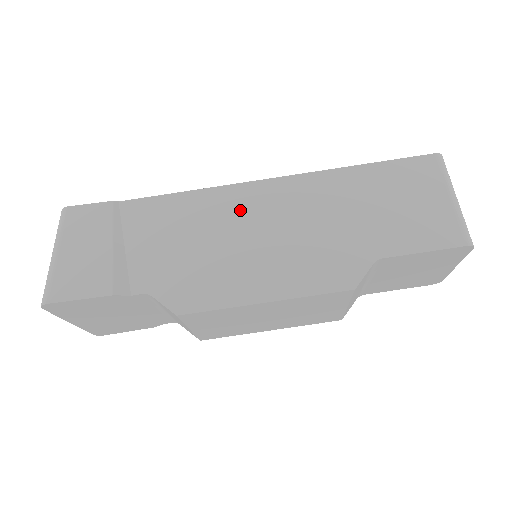
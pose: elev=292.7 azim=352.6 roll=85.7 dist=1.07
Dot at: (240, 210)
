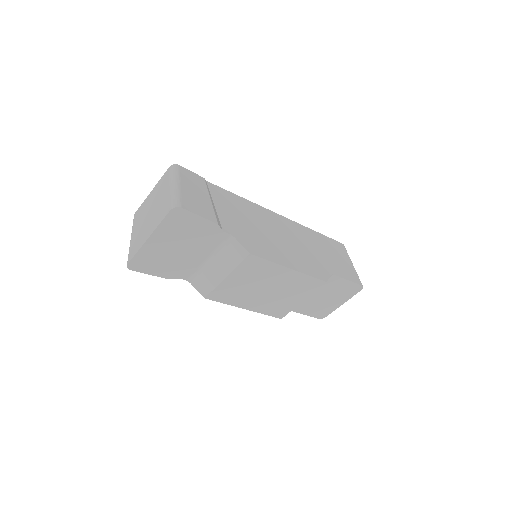
Dot at: (270, 221)
